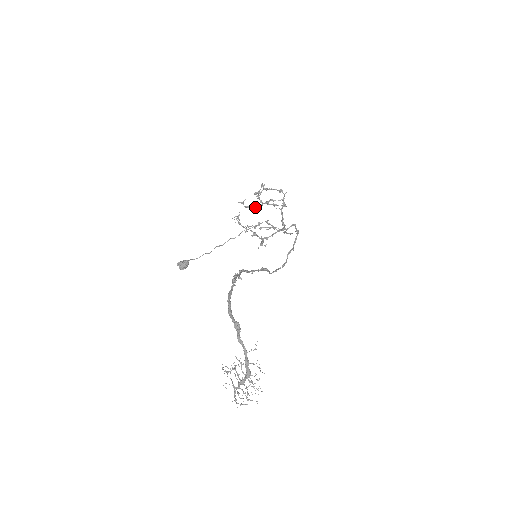
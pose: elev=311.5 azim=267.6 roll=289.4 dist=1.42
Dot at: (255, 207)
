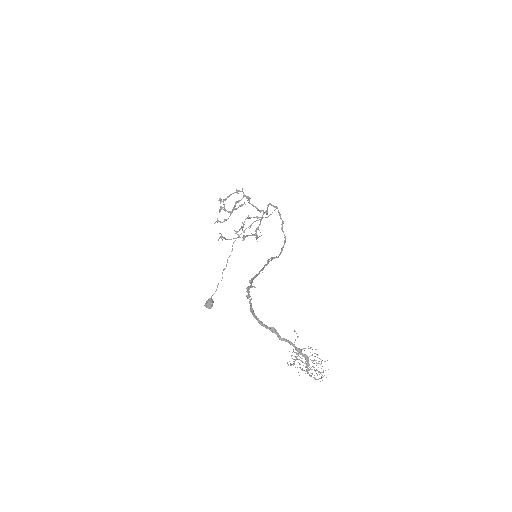
Dot at: occluded
